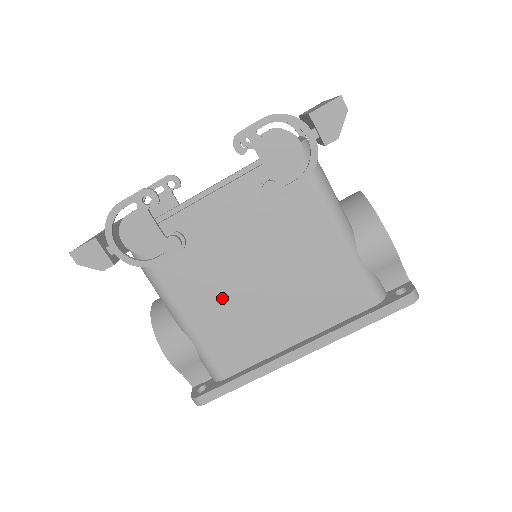
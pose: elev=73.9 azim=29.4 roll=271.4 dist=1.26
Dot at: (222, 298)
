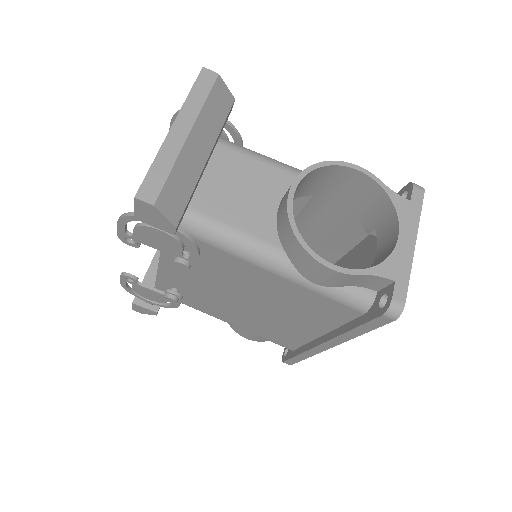
Dot at: (239, 314)
